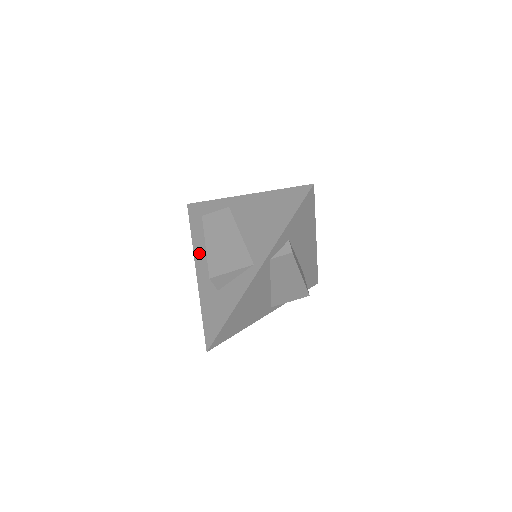
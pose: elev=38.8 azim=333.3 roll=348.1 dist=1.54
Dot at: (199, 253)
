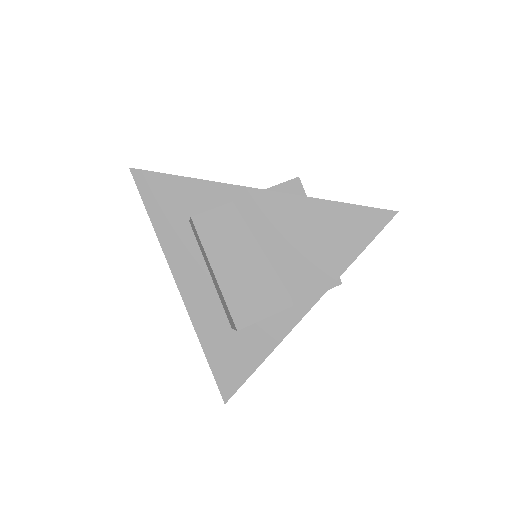
Dot at: (180, 264)
